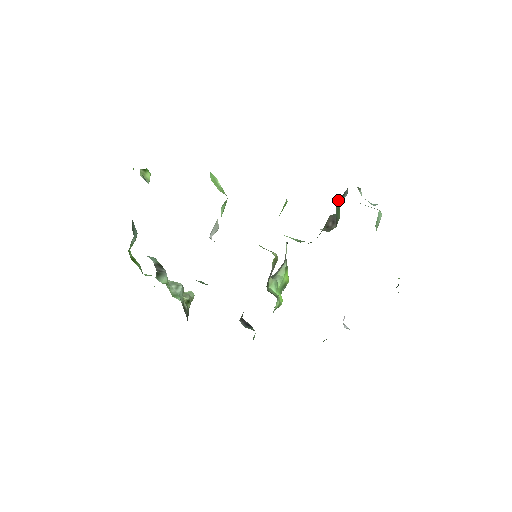
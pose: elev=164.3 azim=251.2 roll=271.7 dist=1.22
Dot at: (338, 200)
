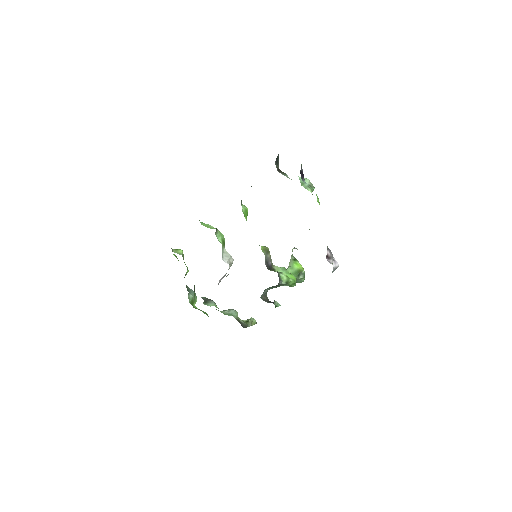
Dot at: occluded
